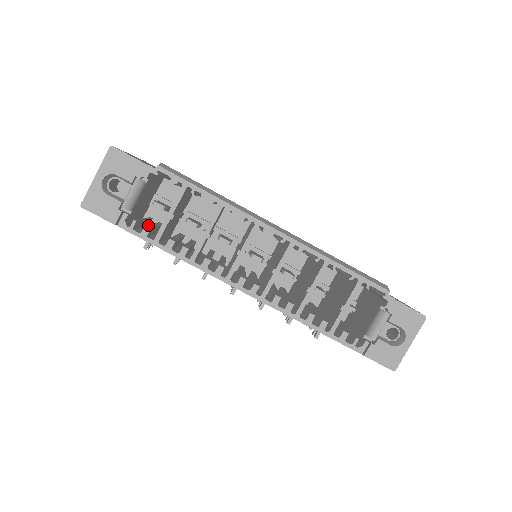
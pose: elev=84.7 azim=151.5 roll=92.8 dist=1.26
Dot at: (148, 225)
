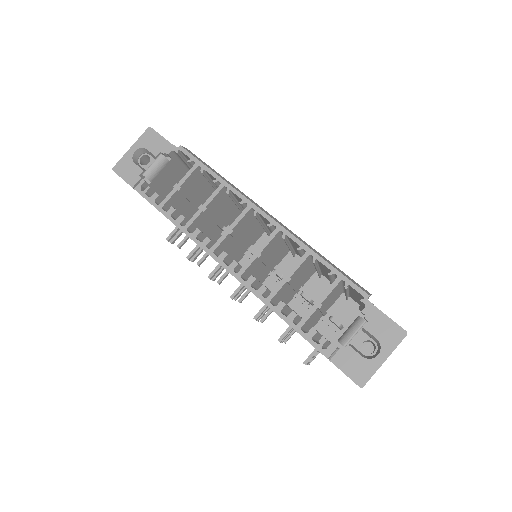
Dot at: occluded
